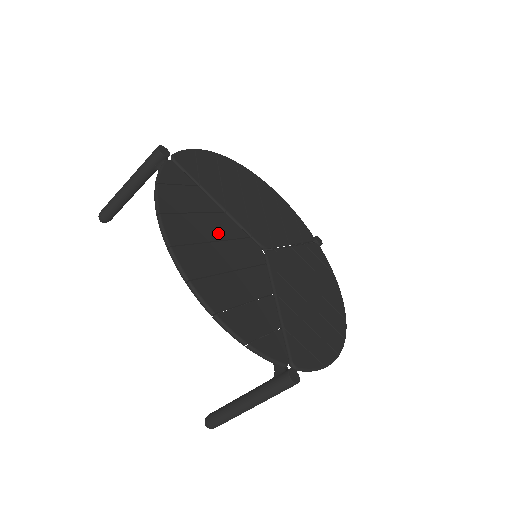
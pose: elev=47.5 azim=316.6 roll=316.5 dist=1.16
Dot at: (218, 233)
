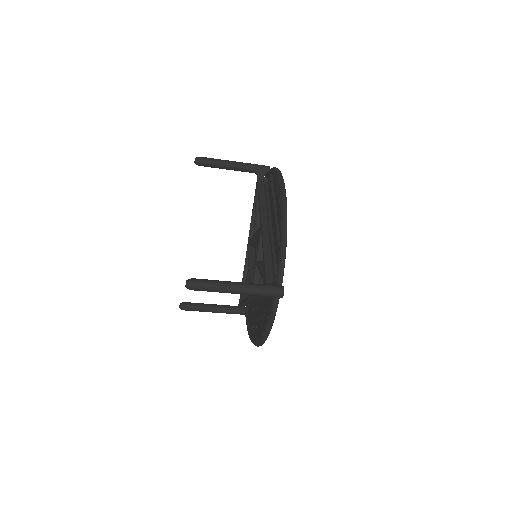
Dot at: occluded
